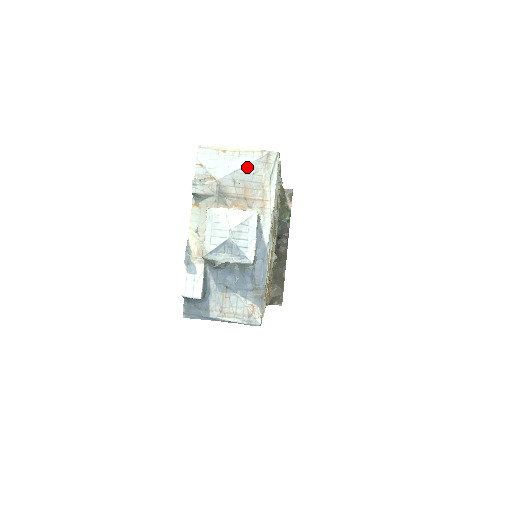
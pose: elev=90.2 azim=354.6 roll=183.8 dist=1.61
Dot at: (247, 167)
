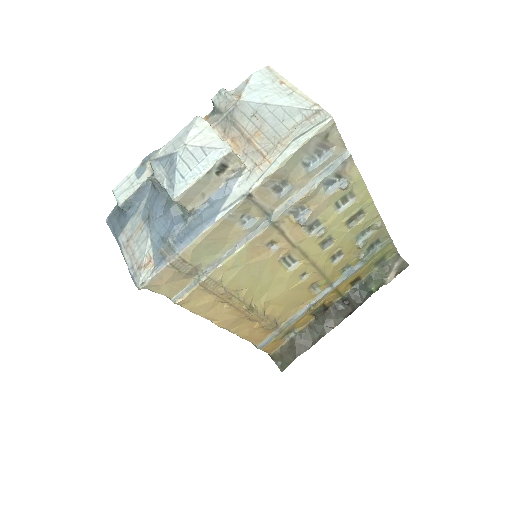
Dot at: (282, 108)
